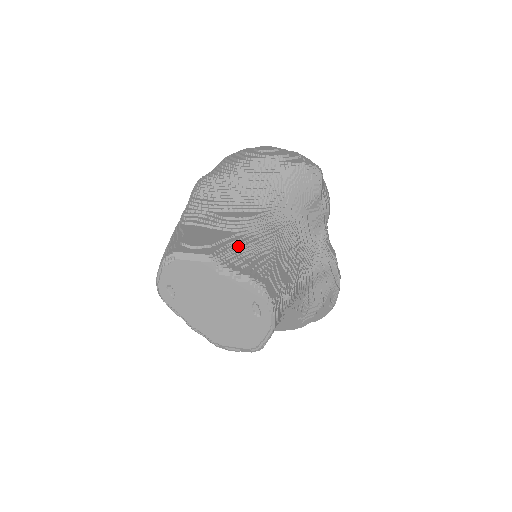
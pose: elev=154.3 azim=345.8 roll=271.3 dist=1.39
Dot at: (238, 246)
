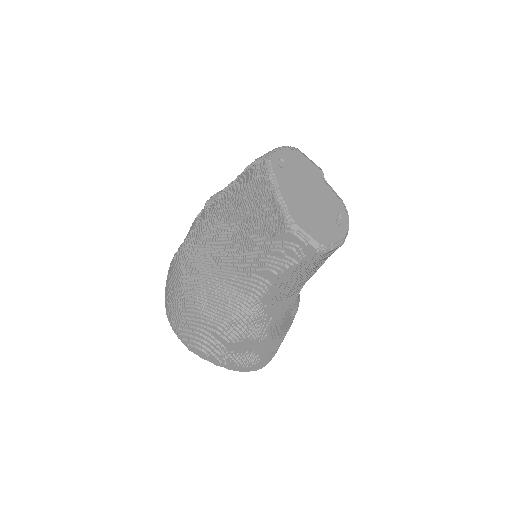
Dot at: occluded
